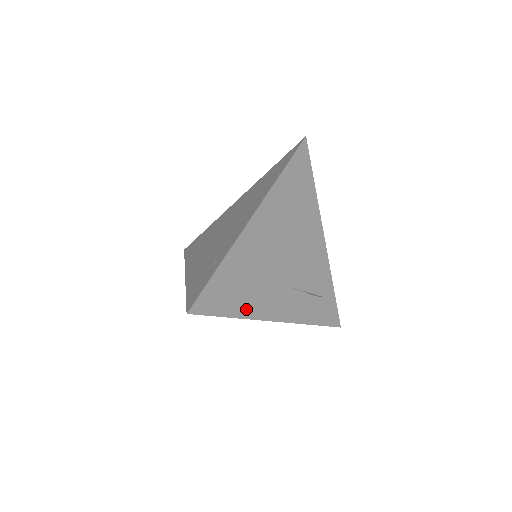
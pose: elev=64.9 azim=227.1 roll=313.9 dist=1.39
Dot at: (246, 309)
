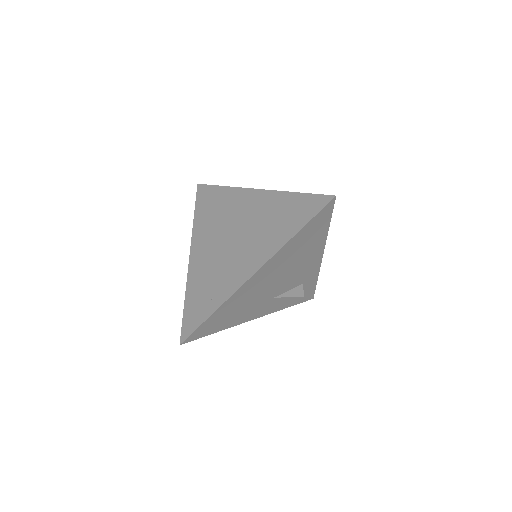
Dot at: (231, 323)
